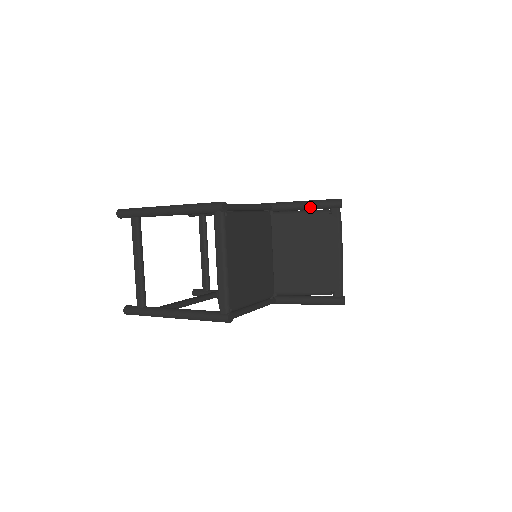
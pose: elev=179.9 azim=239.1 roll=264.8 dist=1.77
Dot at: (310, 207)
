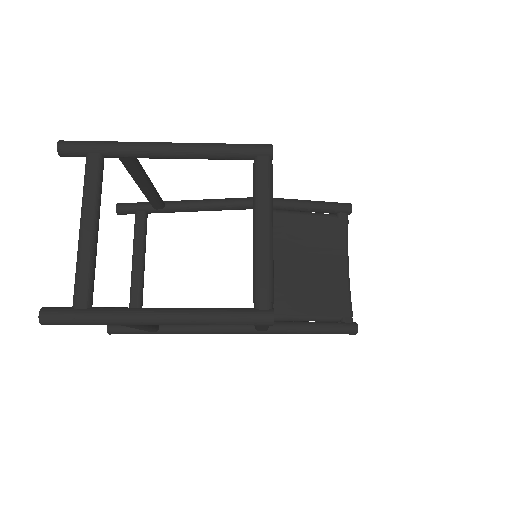
Dot at: (316, 207)
